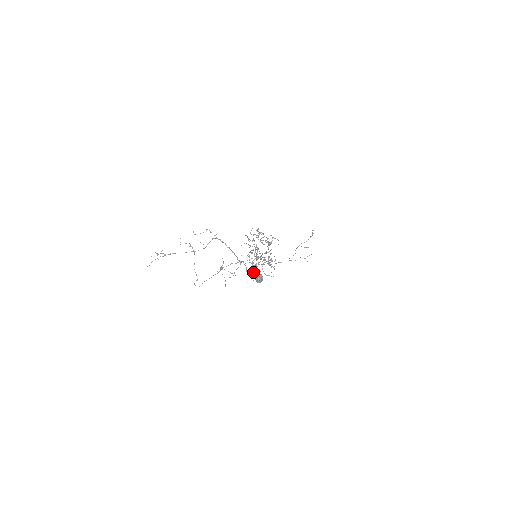
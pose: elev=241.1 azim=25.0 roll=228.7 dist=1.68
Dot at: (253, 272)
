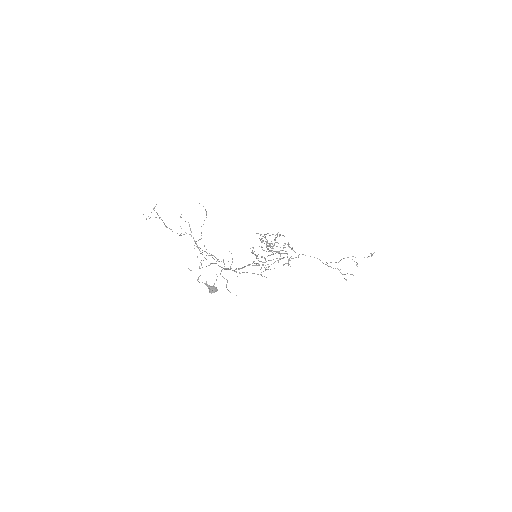
Dot at: (205, 283)
